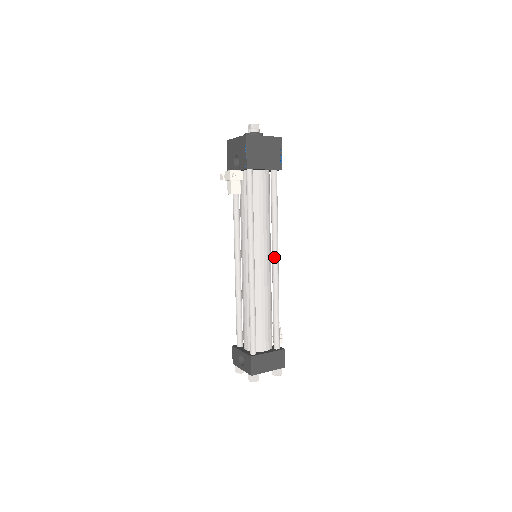
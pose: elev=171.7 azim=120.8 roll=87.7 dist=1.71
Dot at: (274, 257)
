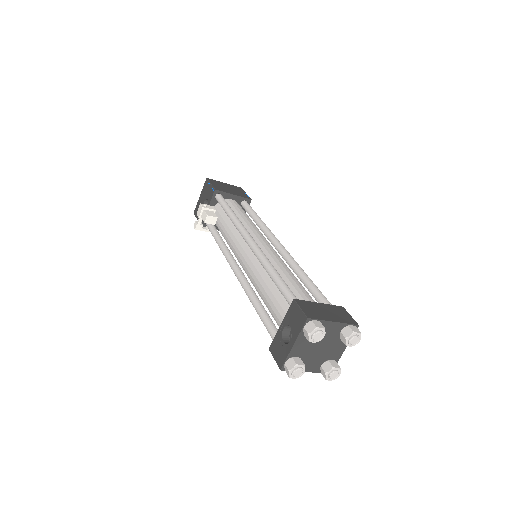
Dot at: (275, 242)
